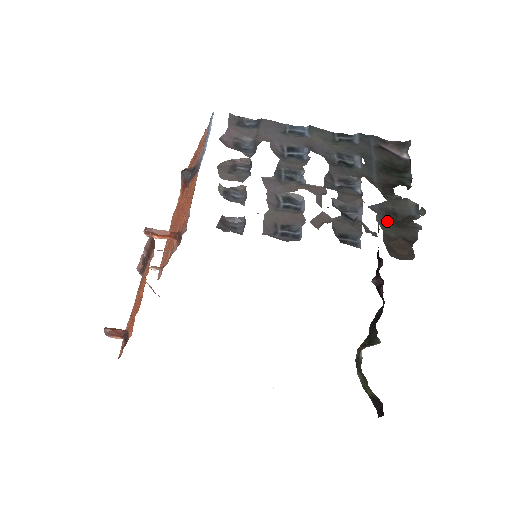
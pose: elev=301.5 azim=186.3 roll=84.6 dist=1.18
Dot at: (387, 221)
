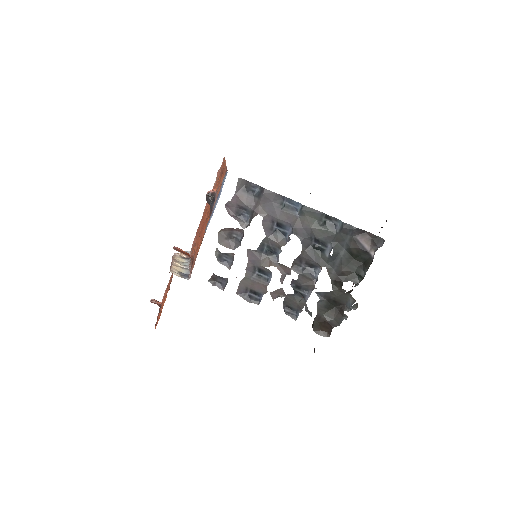
Dot at: (325, 306)
